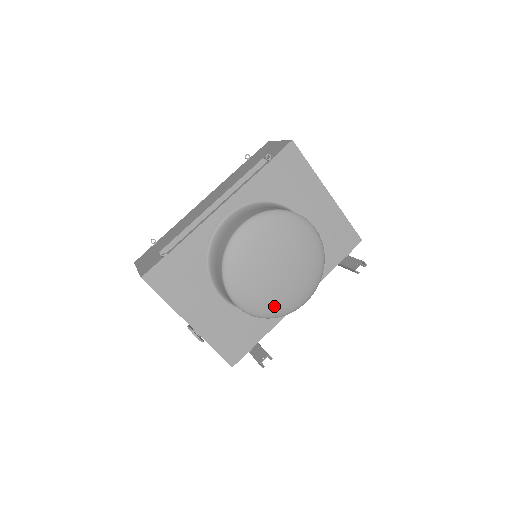
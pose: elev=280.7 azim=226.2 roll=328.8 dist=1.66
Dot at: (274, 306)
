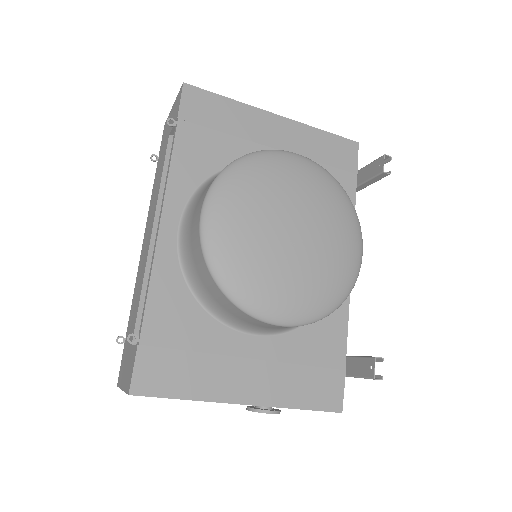
Dot at: (329, 287)
